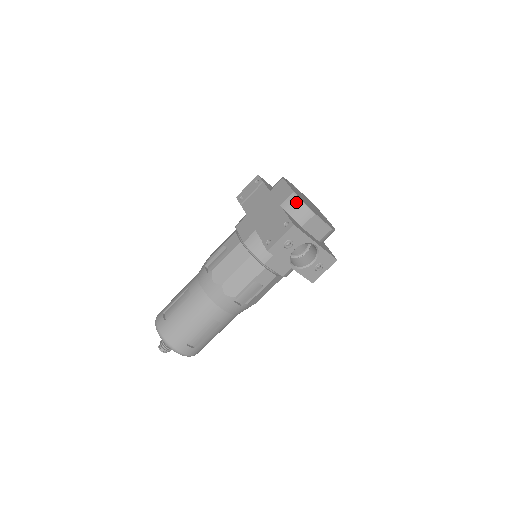
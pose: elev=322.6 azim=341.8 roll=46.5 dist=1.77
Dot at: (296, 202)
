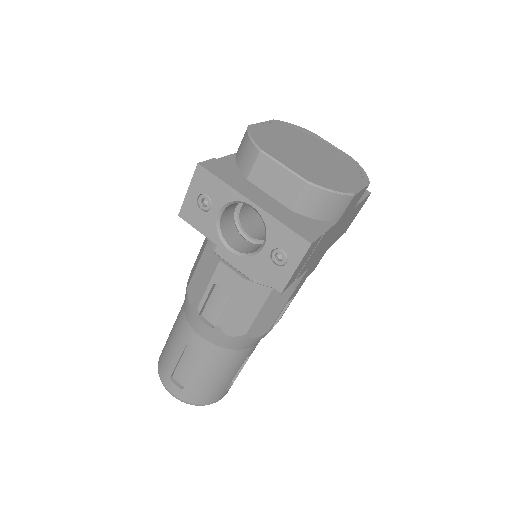
Dot at: (244, 138)
